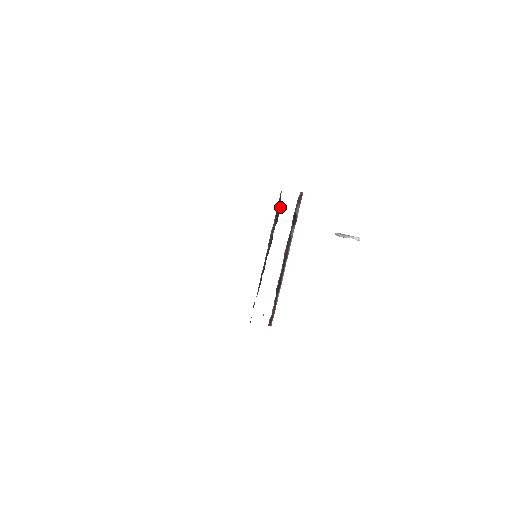
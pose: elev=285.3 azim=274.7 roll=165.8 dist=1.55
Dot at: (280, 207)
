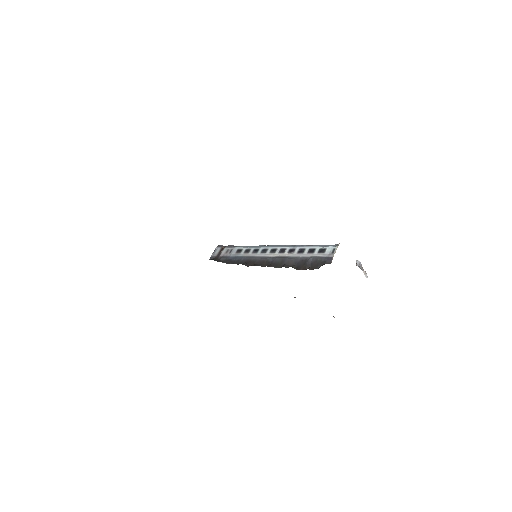
Dot at: (312, 268)
